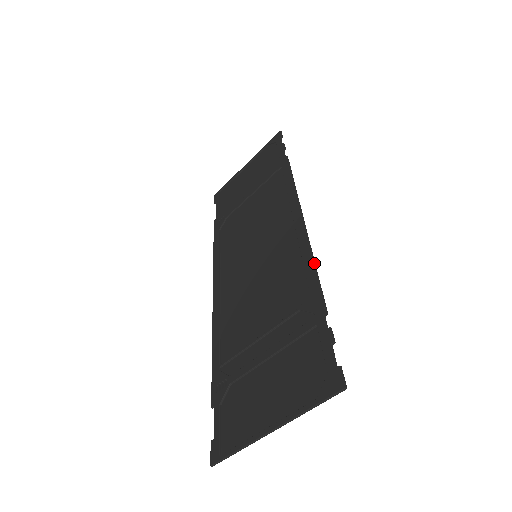
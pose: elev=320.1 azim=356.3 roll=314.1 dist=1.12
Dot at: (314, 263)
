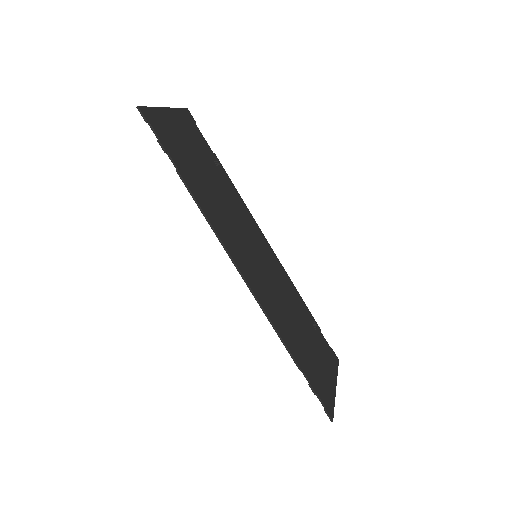
Dot at: (275, 331)
